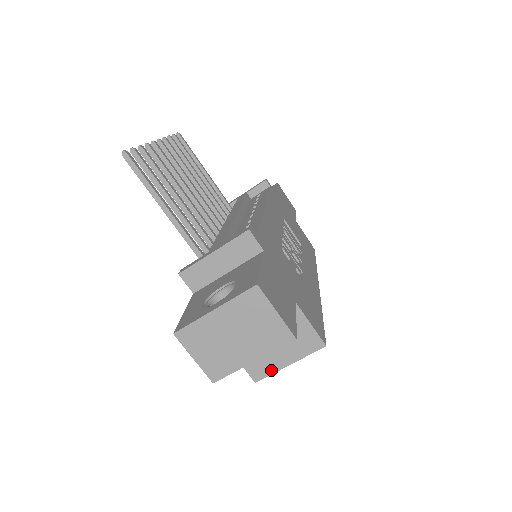
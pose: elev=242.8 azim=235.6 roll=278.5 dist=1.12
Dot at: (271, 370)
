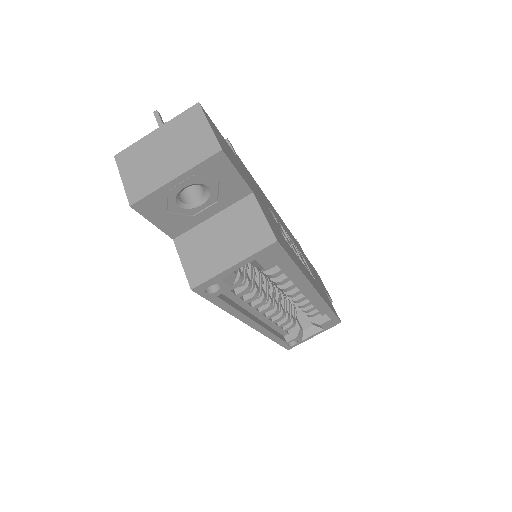
Dot at: (212, 272)
